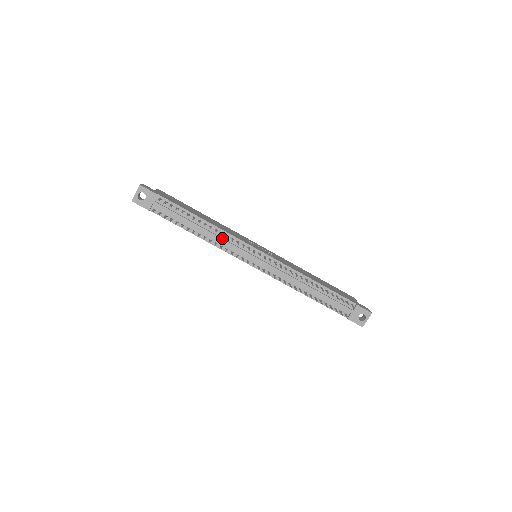
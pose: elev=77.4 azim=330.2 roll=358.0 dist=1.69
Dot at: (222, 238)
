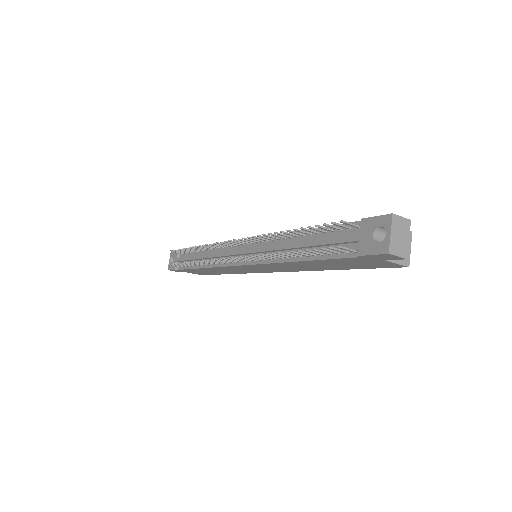
Dot at: (215, 253)
